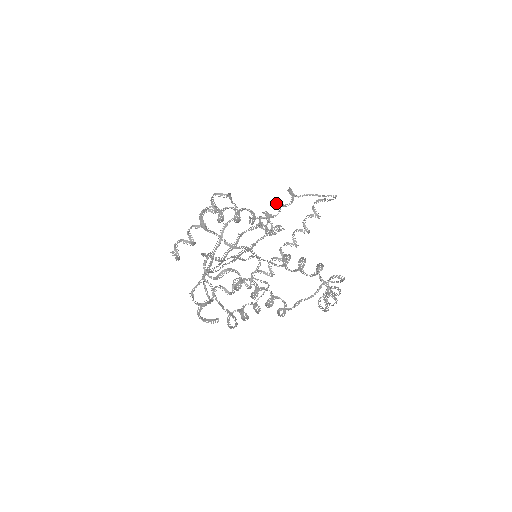
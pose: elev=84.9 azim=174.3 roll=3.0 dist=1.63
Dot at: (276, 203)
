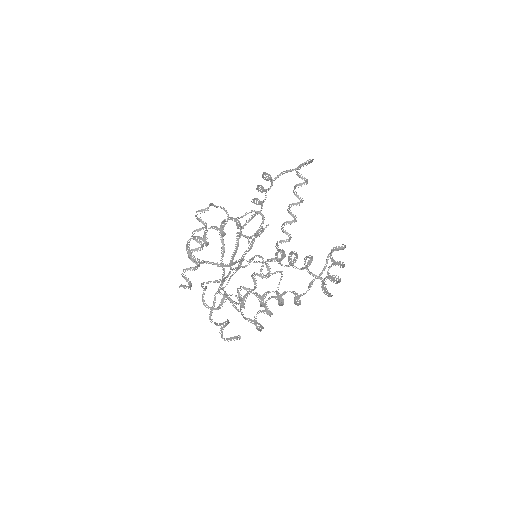
Dot at: (258, 191)
